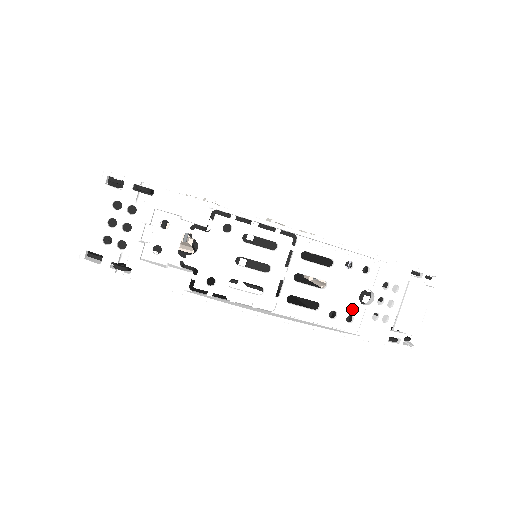
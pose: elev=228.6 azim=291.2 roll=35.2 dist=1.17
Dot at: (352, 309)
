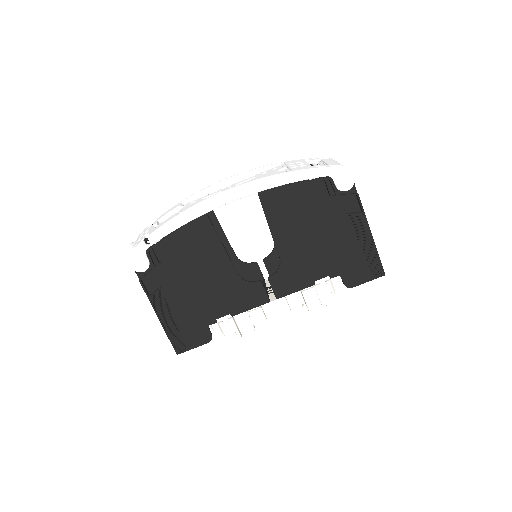
Dot at: occluded
